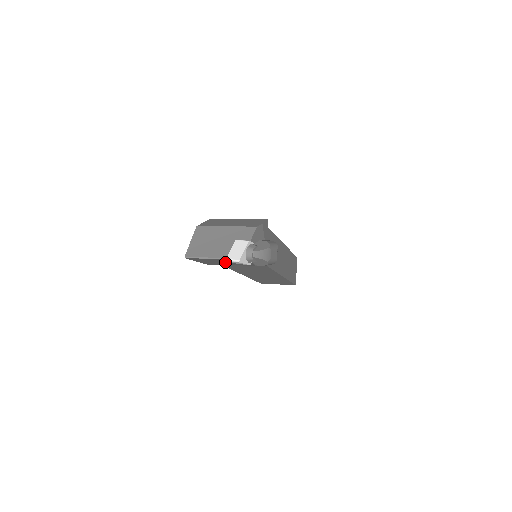
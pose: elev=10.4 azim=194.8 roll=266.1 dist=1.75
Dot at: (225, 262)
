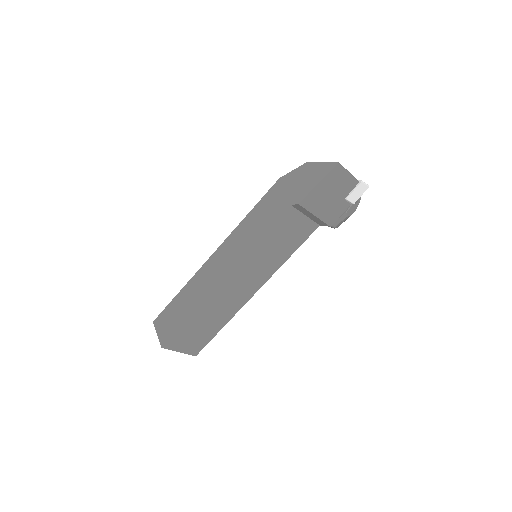
Dot at: (332, 197)
